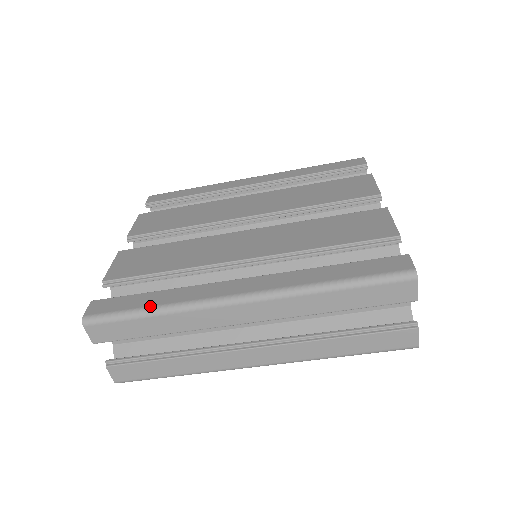
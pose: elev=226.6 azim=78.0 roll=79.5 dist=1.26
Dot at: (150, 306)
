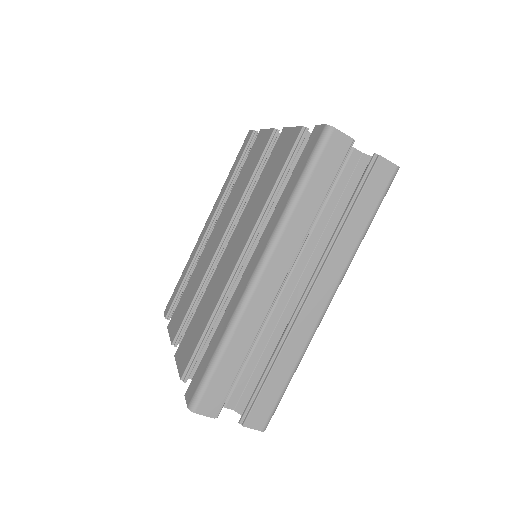
Dot at: (216, 348)
